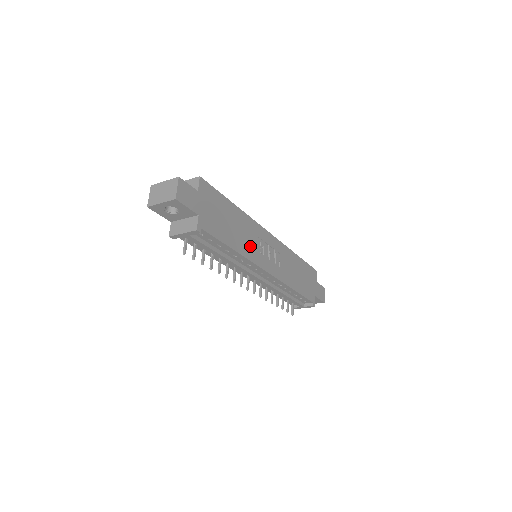
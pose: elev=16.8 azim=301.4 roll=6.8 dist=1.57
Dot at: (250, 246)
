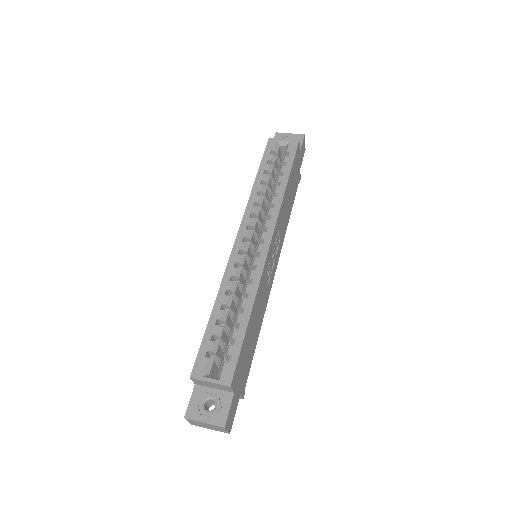
Dot at: (264, 298)
